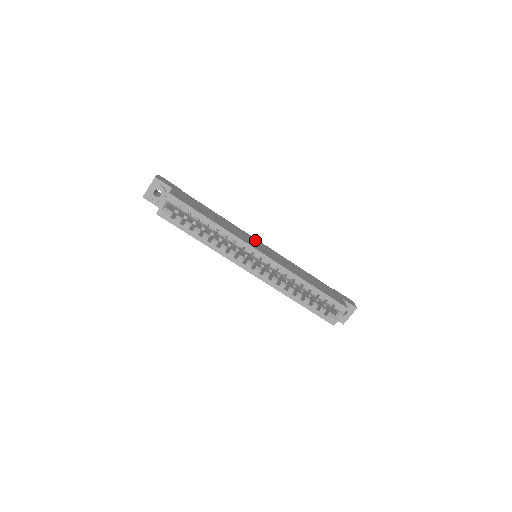
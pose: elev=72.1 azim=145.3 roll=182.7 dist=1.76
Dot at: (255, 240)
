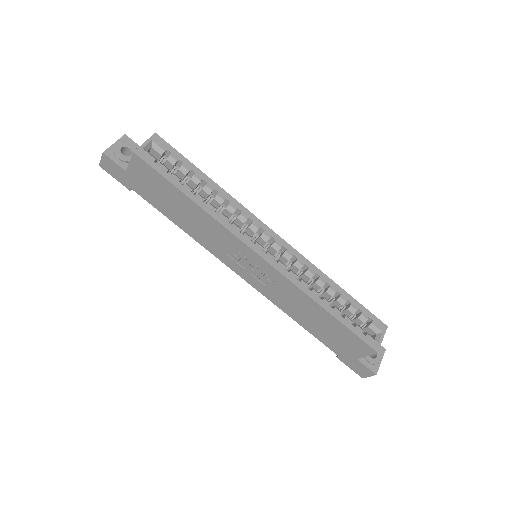
Dot at: occluded
